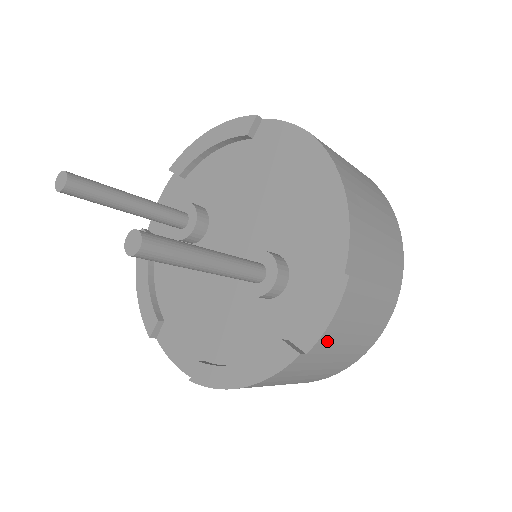
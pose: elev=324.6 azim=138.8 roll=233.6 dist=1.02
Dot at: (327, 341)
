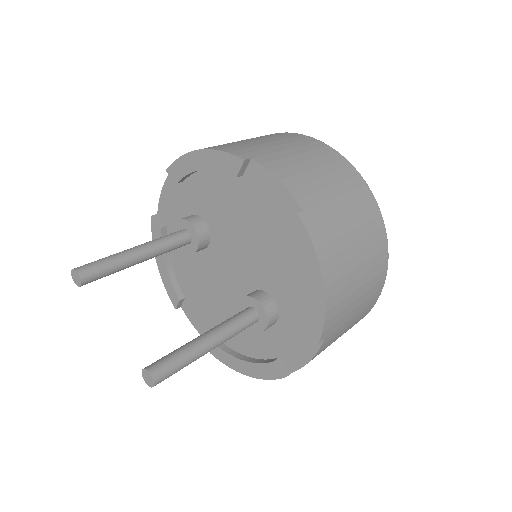
Dot at: occluded
